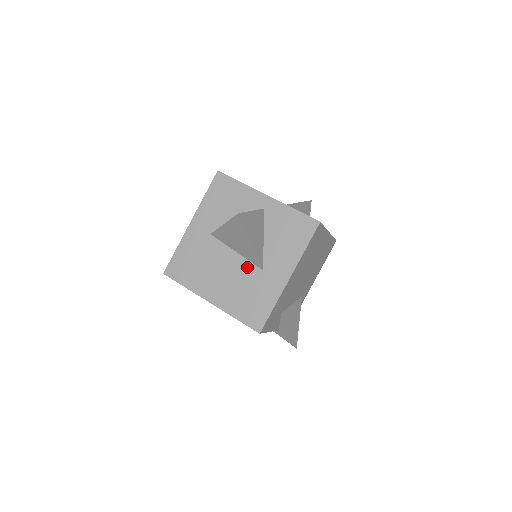
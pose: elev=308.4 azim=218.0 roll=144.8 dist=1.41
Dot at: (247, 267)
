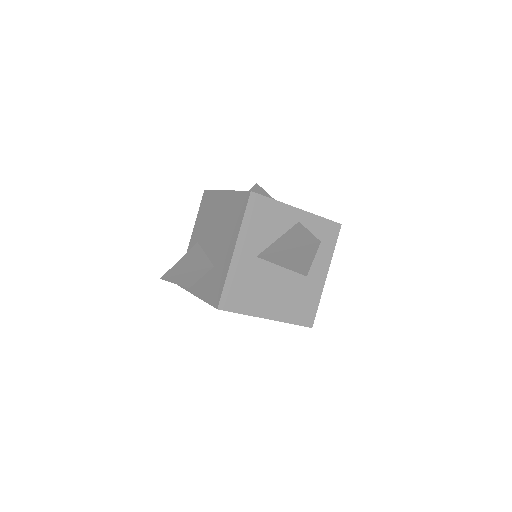
Dot at: (294, 278)
